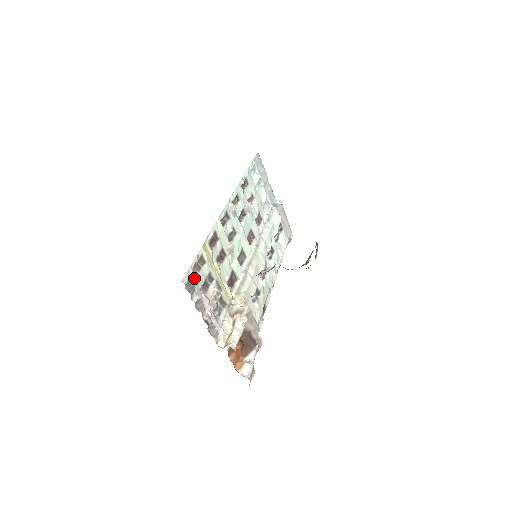
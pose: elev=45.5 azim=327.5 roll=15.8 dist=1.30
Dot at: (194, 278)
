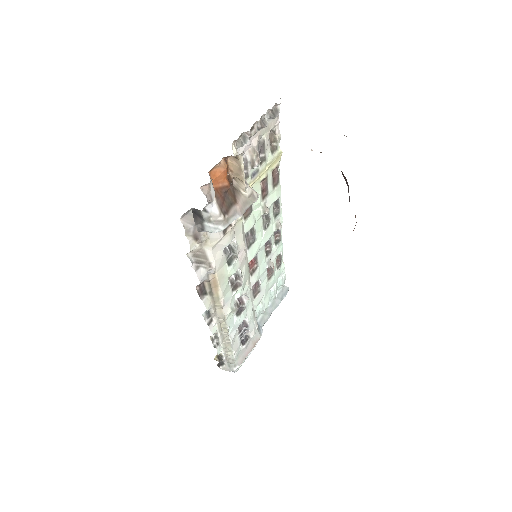
Dot at: (272, 126)
